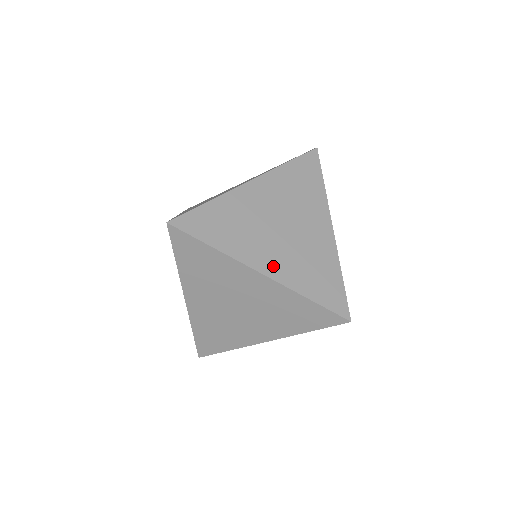
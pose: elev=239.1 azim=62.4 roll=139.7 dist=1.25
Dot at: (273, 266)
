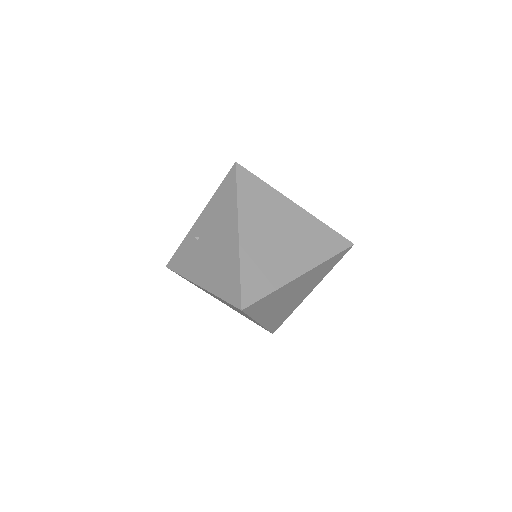
Dot at: (268, 319)
